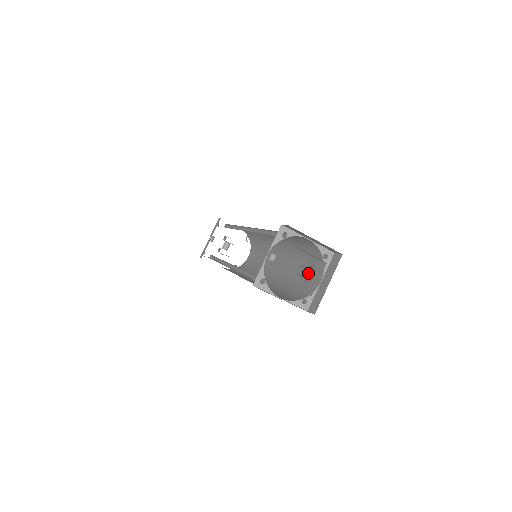
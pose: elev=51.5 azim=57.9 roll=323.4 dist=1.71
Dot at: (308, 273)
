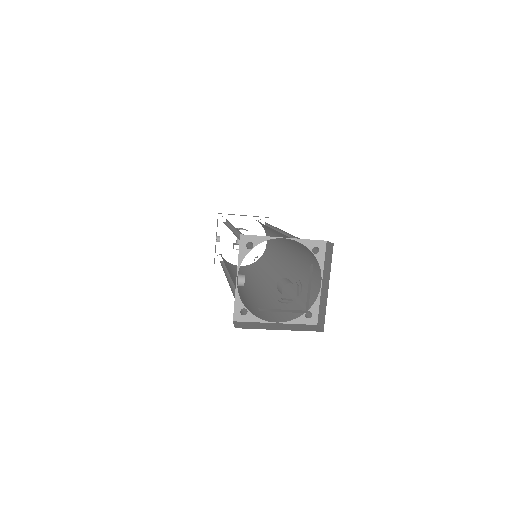
Dot at: (309, 270)
